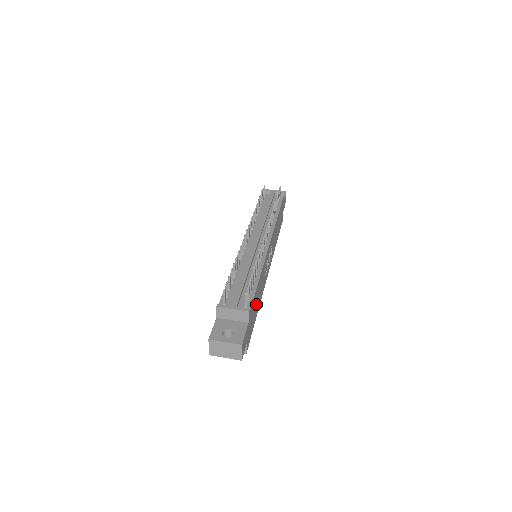
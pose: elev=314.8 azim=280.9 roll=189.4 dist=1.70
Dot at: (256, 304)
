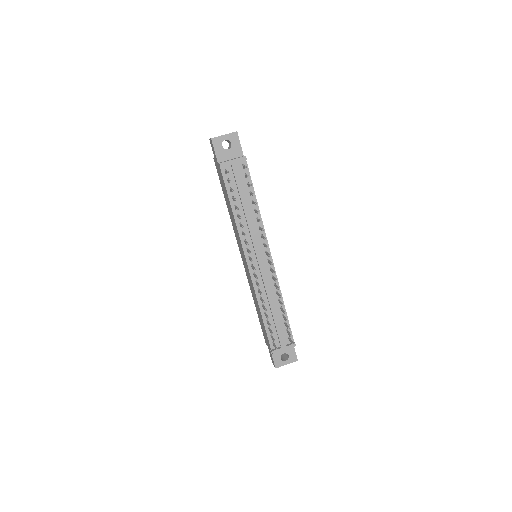
Dot at: occluded
